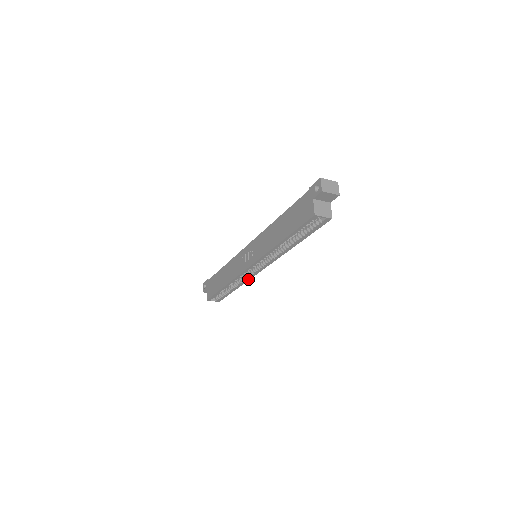
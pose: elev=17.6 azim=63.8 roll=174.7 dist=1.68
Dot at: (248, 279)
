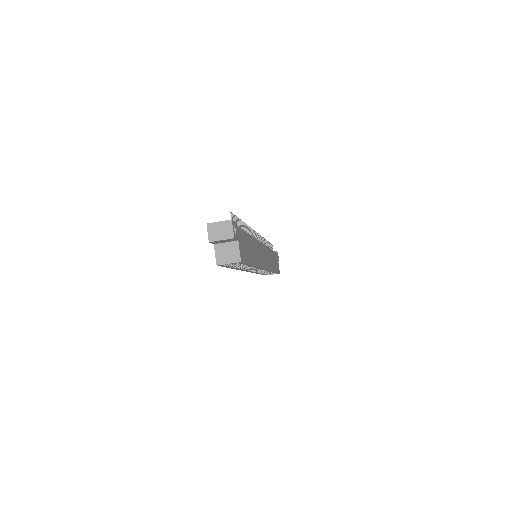
Dot at: occluded
